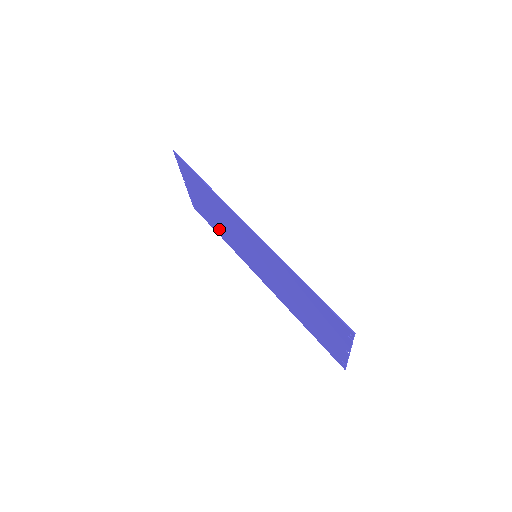
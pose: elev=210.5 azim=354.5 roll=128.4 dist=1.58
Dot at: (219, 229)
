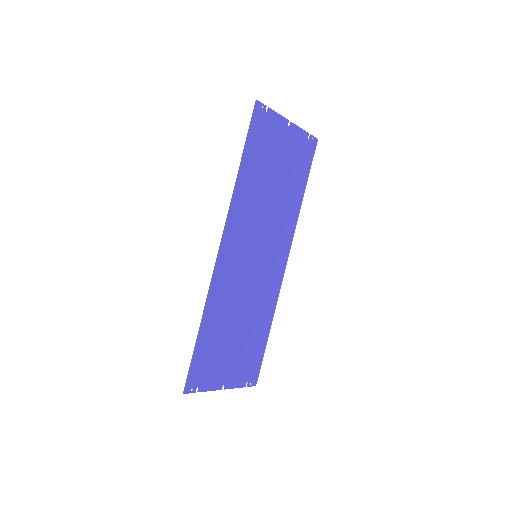
Dot at: (293, 191)
